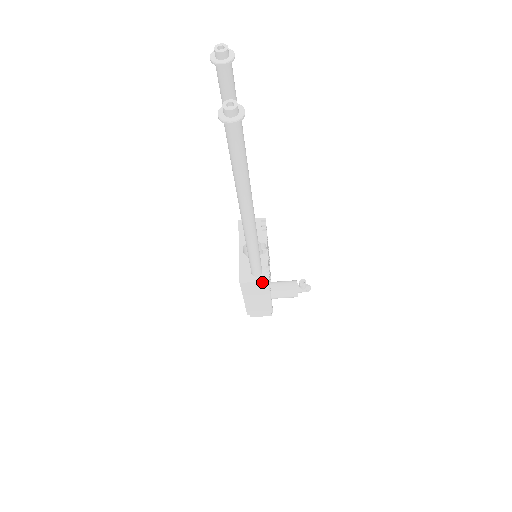
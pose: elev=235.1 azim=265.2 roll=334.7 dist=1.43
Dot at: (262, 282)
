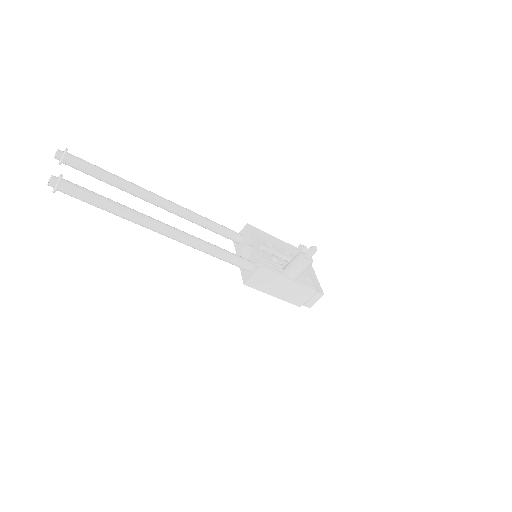
Dot at: (258, 272)
